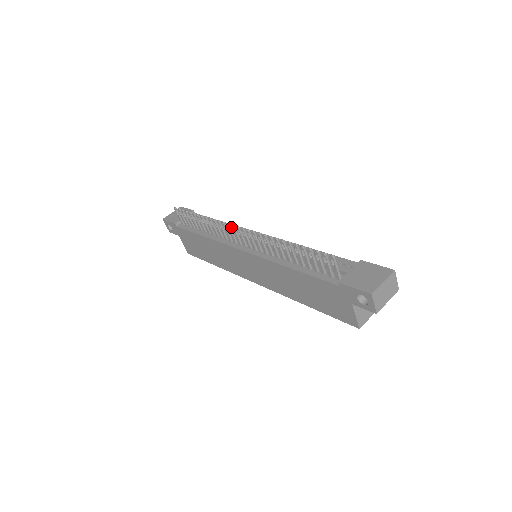
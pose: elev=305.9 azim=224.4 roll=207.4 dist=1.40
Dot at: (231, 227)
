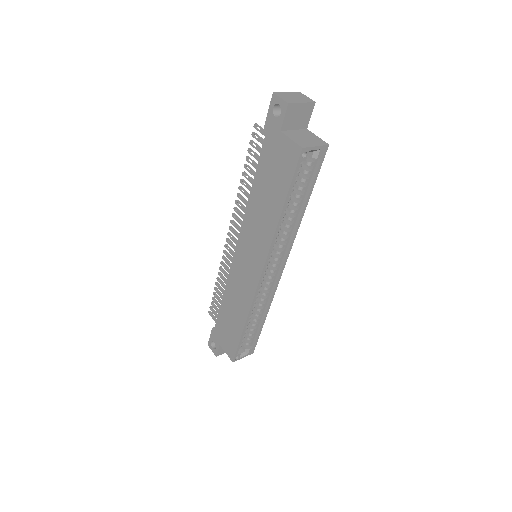
Dot at: (227, 242)
